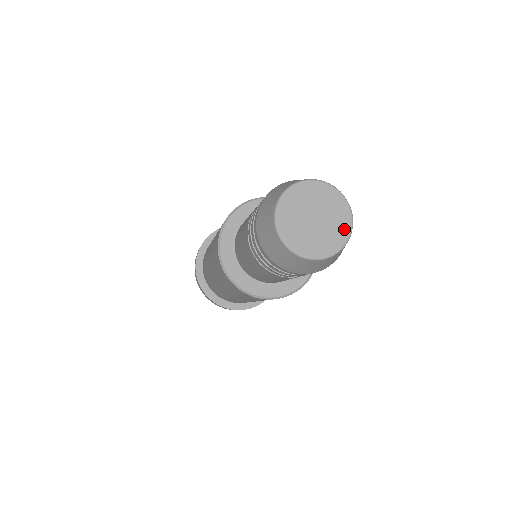
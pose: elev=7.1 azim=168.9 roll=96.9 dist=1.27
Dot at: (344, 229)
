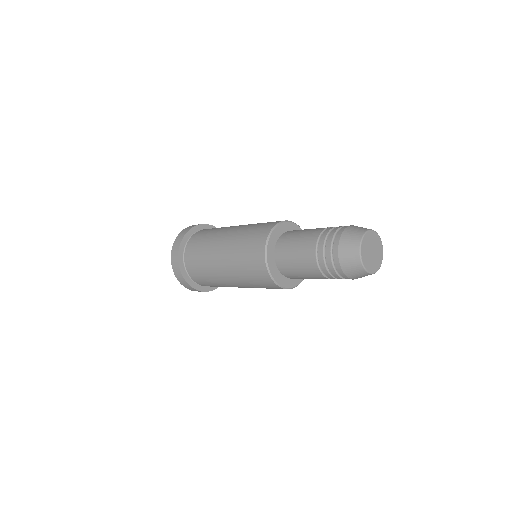
Dot at: (381, 250)
